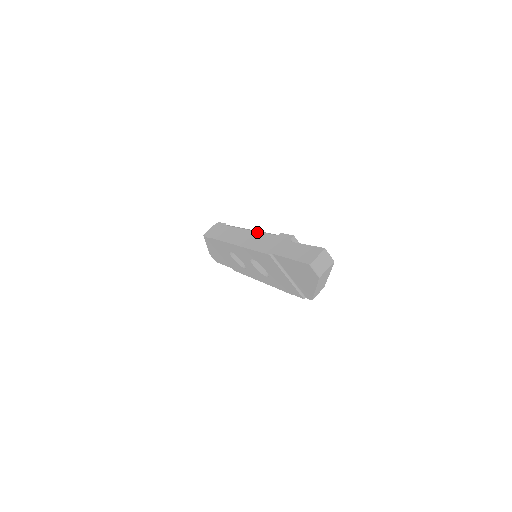
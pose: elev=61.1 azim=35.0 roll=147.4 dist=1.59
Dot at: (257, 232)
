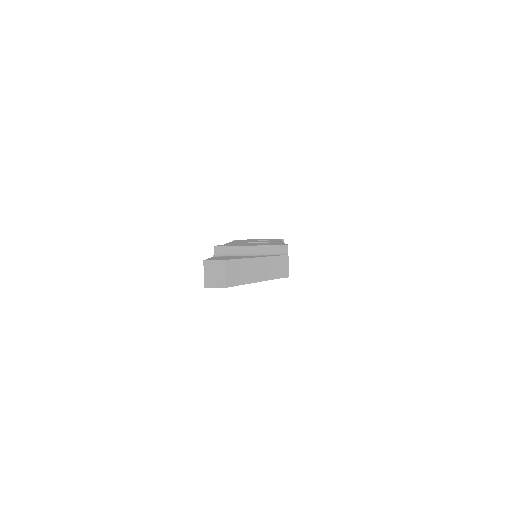
Dot at: occluded
